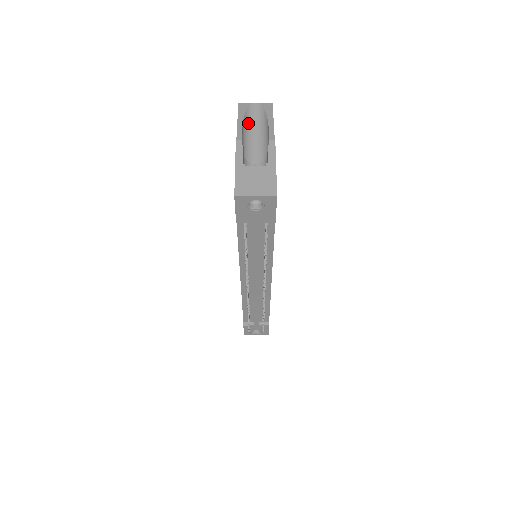
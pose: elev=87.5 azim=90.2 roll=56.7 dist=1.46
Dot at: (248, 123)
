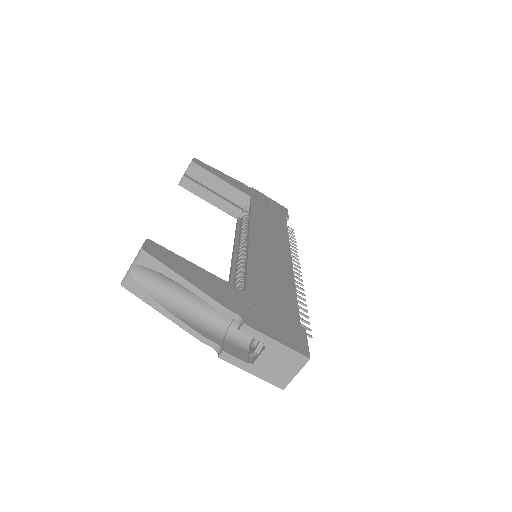
Dot at: (166, 297)
